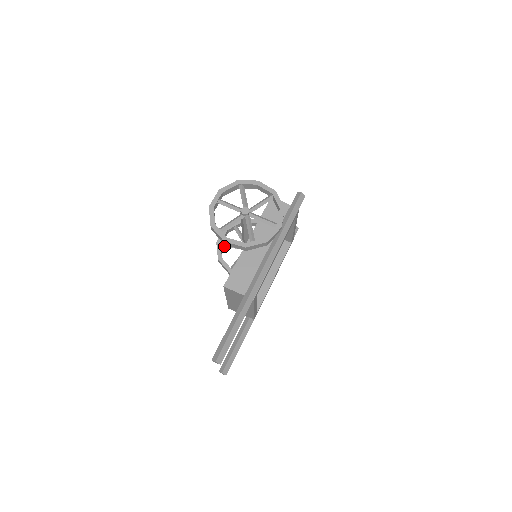
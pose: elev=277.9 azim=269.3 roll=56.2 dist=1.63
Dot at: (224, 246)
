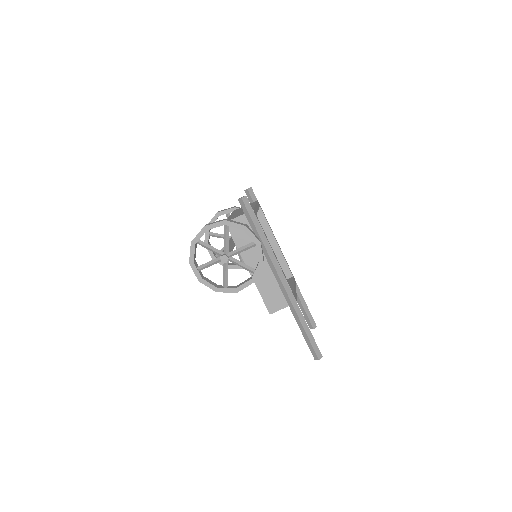
Dot at: occluded
